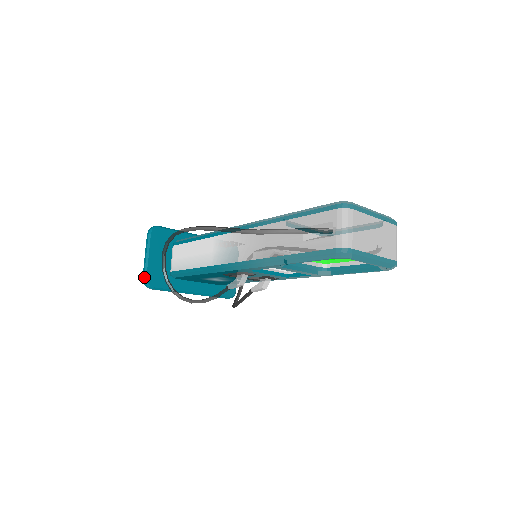
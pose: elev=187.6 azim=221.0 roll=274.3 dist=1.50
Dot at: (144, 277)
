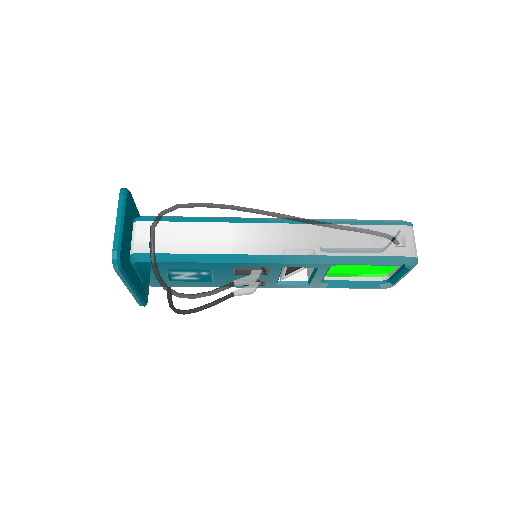
Dot at: (117, 250)
